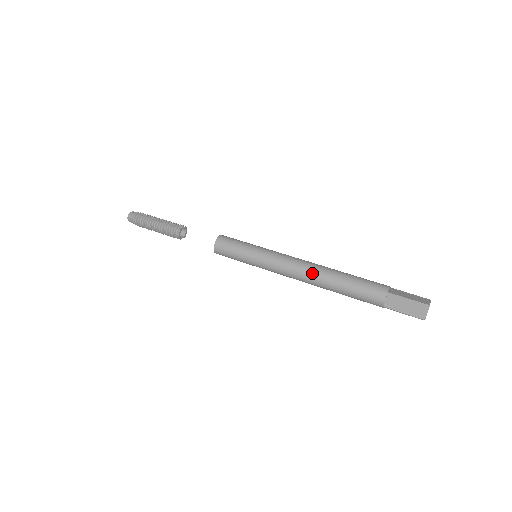
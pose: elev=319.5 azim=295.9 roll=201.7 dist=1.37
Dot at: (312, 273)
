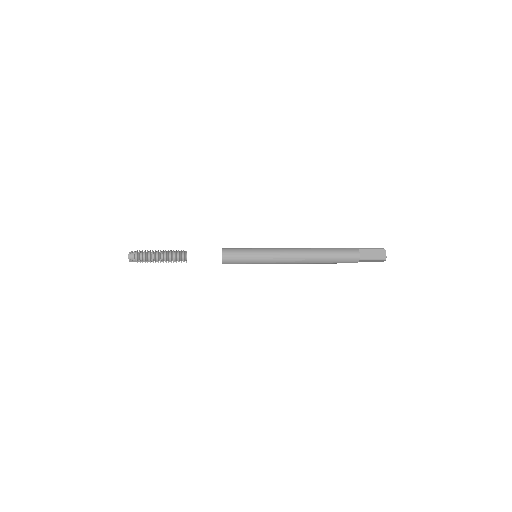
Dot at: (305, 251)
